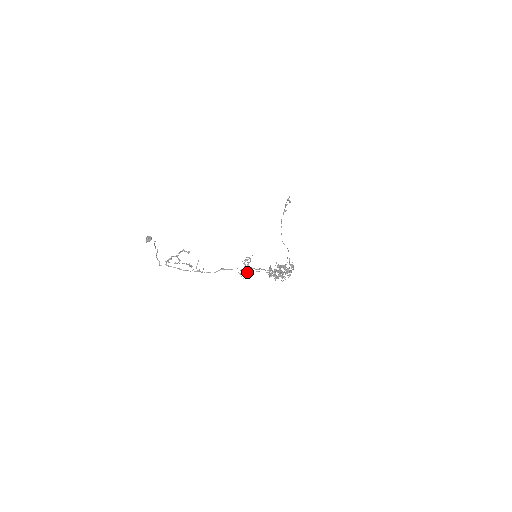
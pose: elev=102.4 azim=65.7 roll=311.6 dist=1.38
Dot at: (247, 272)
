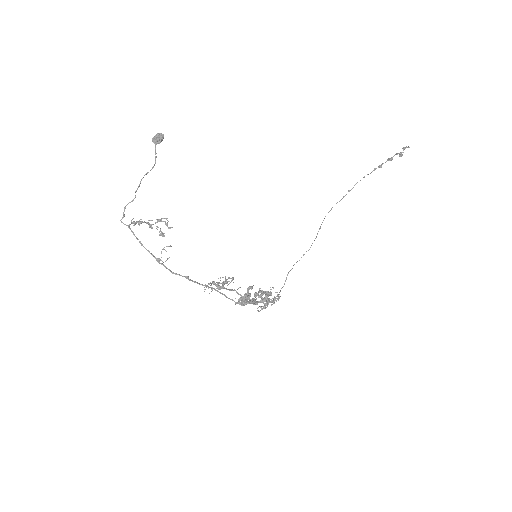
Dot at: (215, 289)
